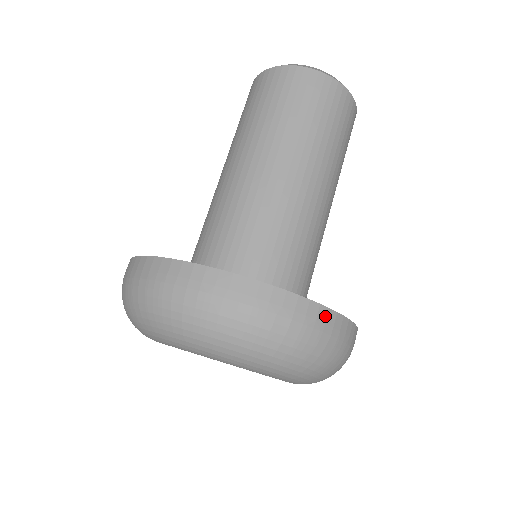
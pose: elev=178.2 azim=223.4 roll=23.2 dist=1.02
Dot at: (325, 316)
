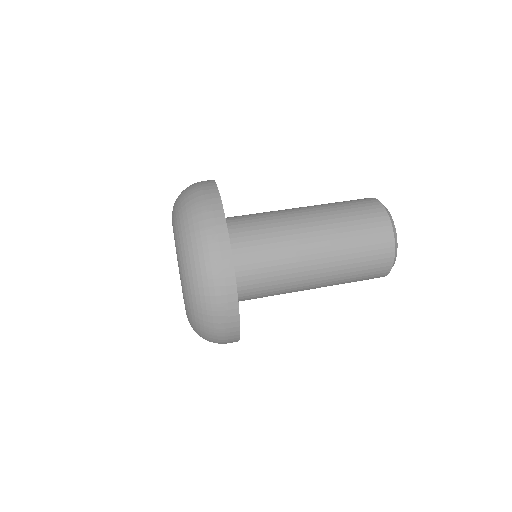
Dot at: (217, 209)
